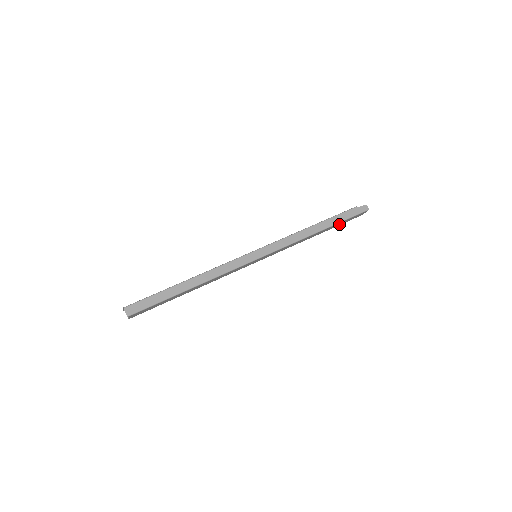
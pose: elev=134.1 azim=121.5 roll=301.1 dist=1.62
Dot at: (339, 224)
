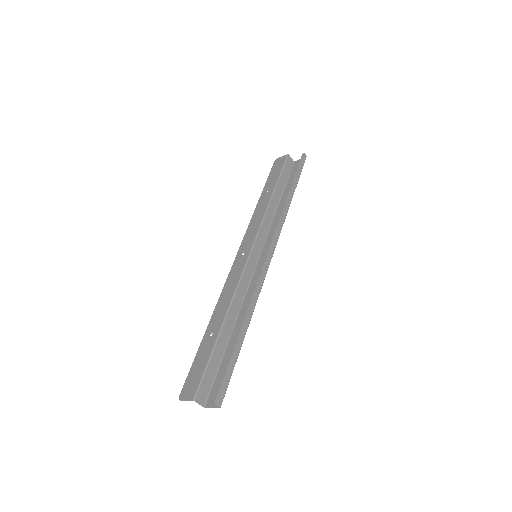
Dot at: (290, 182)
